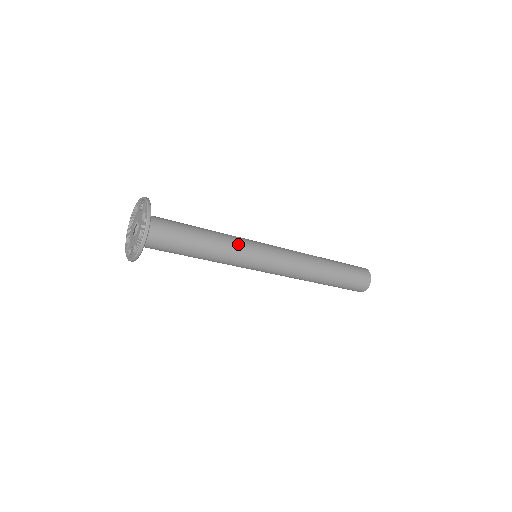
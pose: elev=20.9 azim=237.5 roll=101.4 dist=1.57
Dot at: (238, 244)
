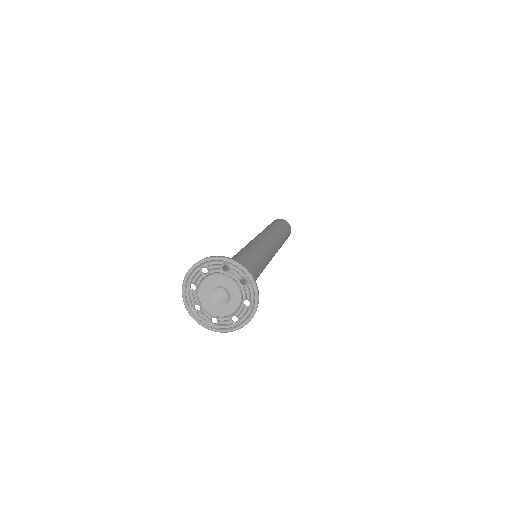
Dot at: occluded
